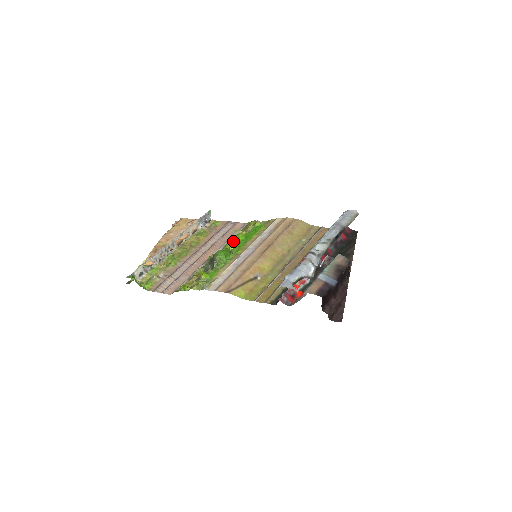
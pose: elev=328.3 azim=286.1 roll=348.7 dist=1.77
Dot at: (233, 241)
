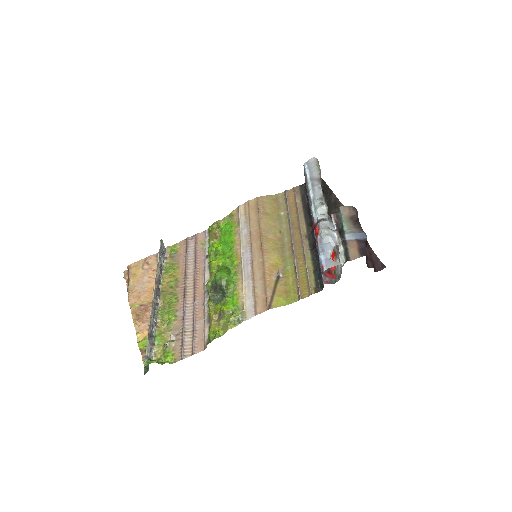
Dot at: (213, 256)
